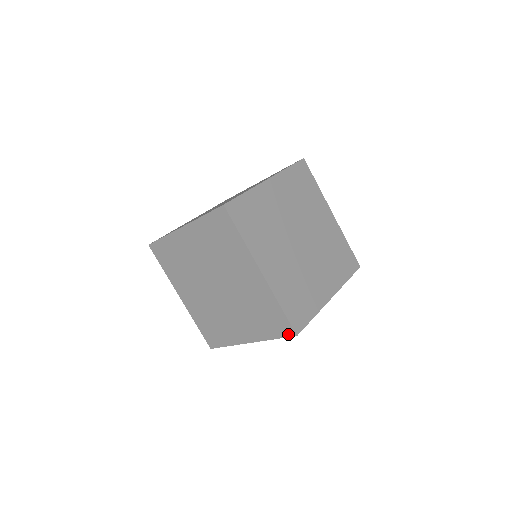
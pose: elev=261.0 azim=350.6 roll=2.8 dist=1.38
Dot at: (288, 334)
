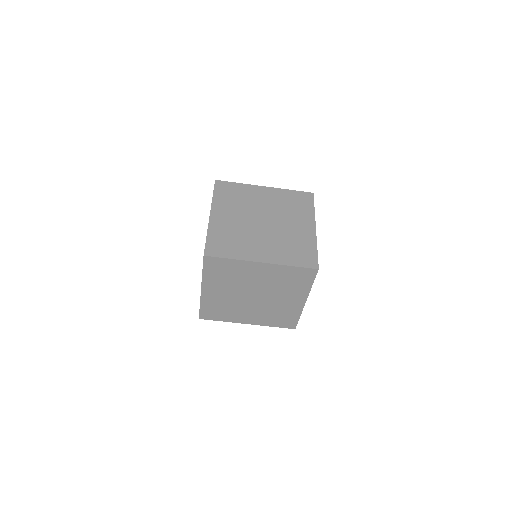
Dot at: (314, 274)
